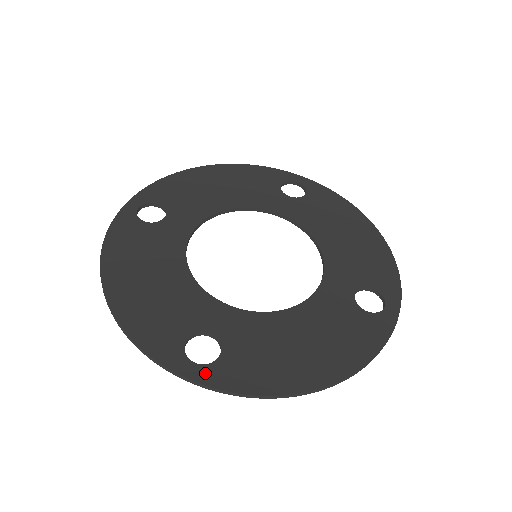
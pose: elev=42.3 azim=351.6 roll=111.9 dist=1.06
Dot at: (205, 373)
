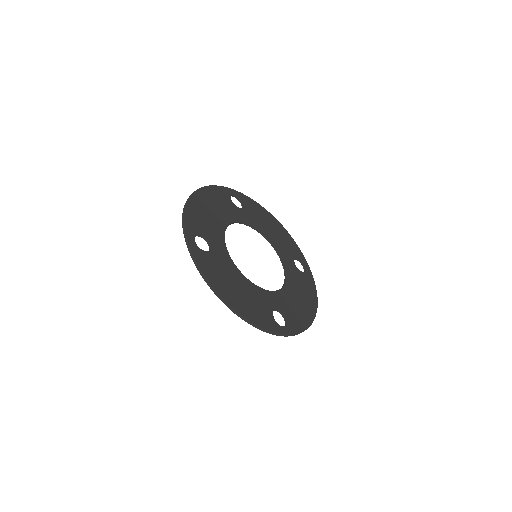
Dot at: (289, 329)
